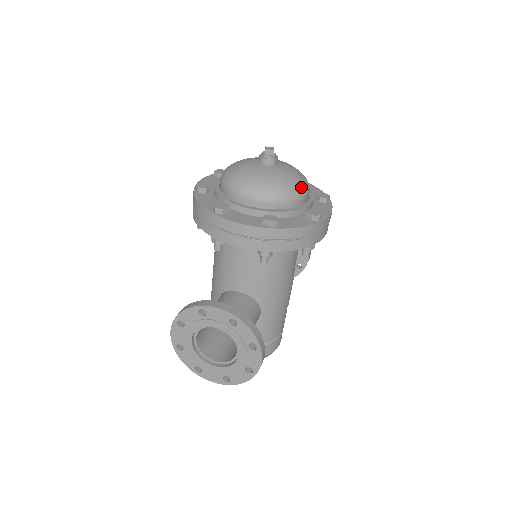
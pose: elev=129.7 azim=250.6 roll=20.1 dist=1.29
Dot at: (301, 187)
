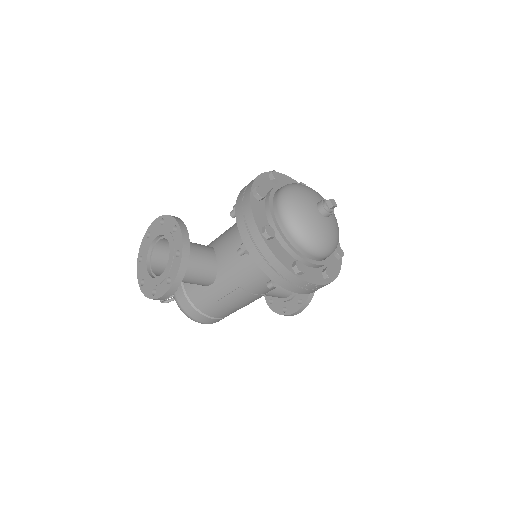
Dot at: (317, 245)
